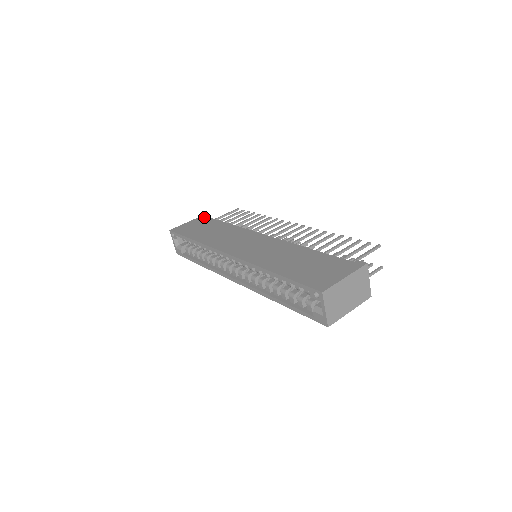
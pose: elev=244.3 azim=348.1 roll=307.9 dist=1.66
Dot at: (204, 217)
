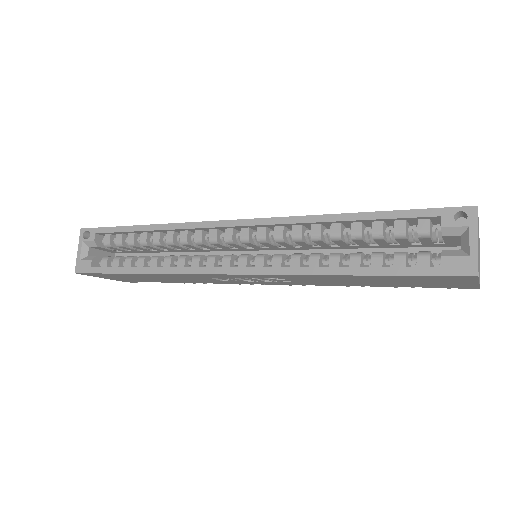
Dot at: occluded
